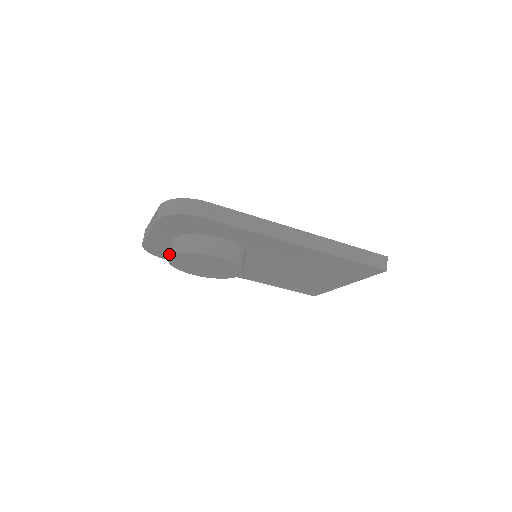
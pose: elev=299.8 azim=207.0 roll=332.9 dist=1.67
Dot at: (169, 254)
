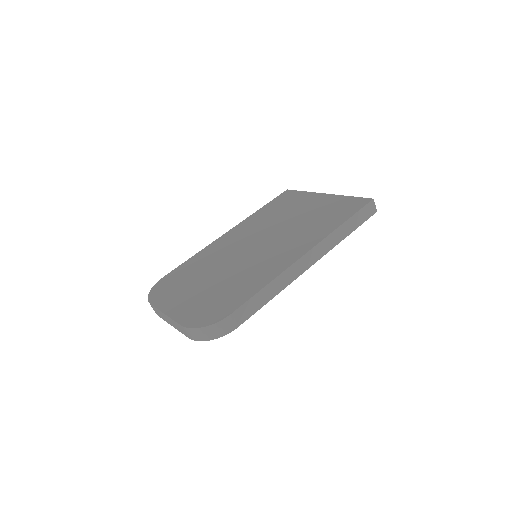
Dot at: occluded
